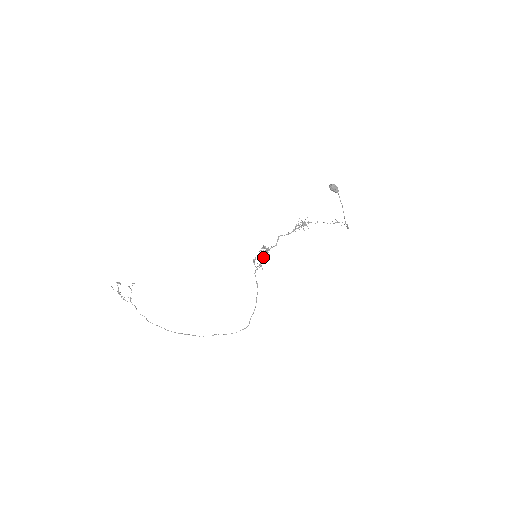
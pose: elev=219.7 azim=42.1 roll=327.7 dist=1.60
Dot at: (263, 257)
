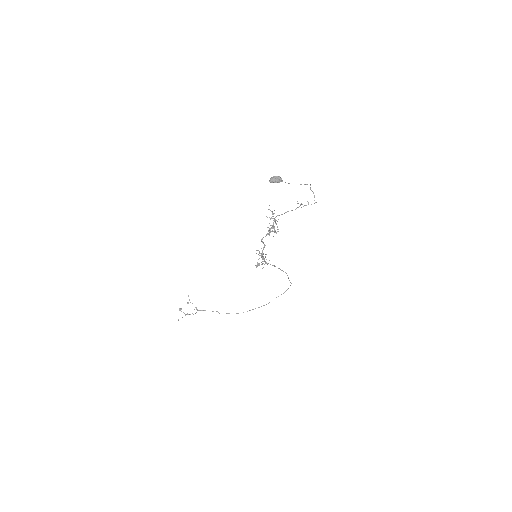
Dot at: (262, 256)
